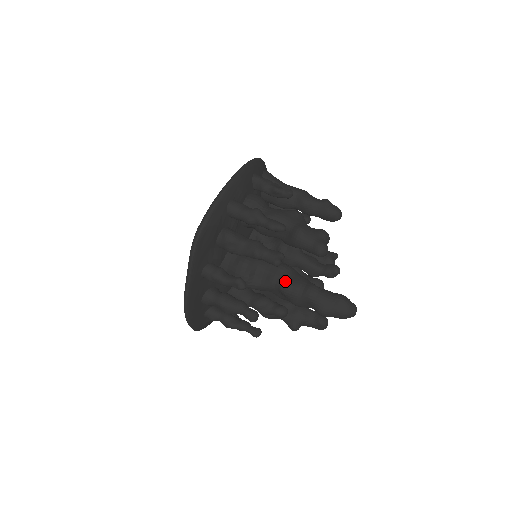
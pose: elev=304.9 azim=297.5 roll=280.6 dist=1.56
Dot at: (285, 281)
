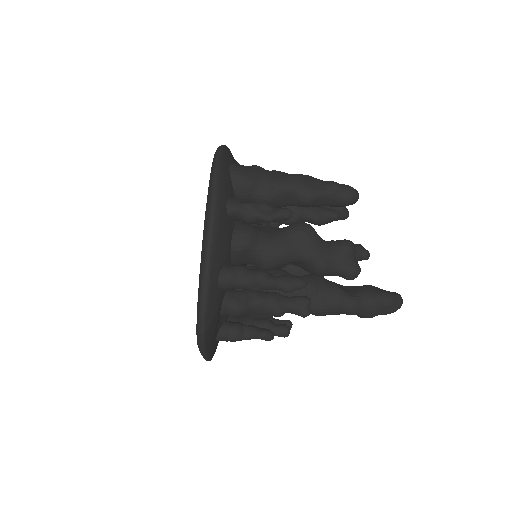
Dot at: (314, 307)
